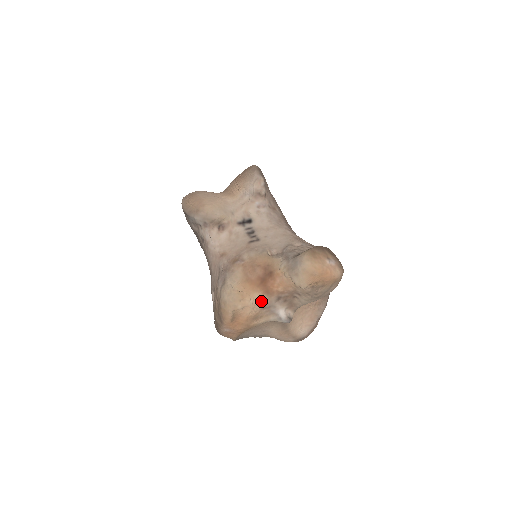
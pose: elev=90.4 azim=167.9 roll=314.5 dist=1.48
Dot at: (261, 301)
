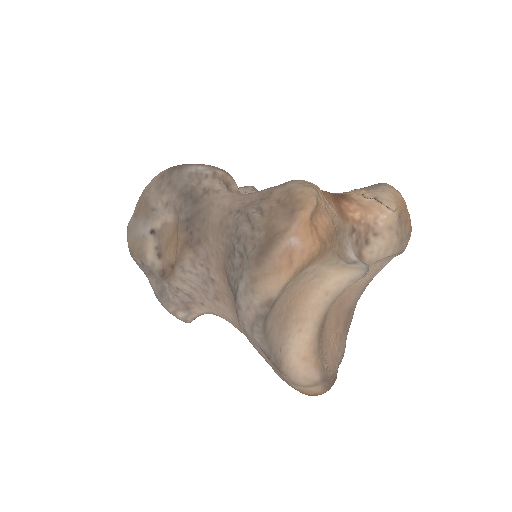
Dot at: (337, 219)
